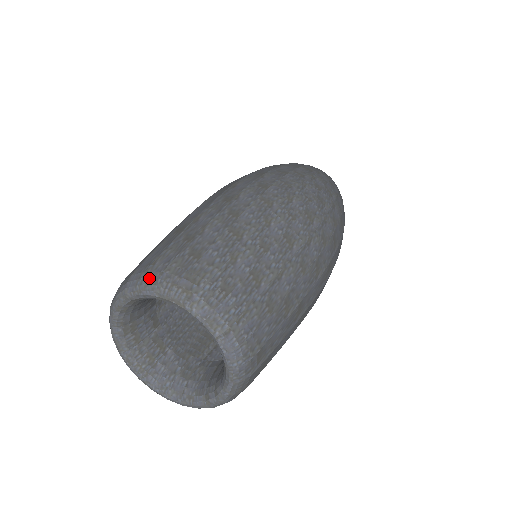
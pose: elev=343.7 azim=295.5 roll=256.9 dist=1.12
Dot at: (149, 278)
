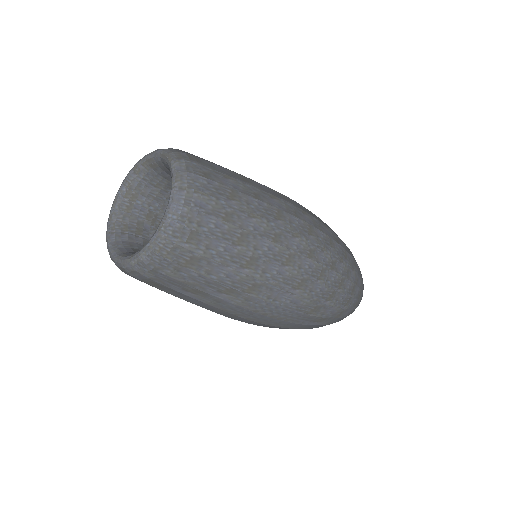
Dot at: occluded
